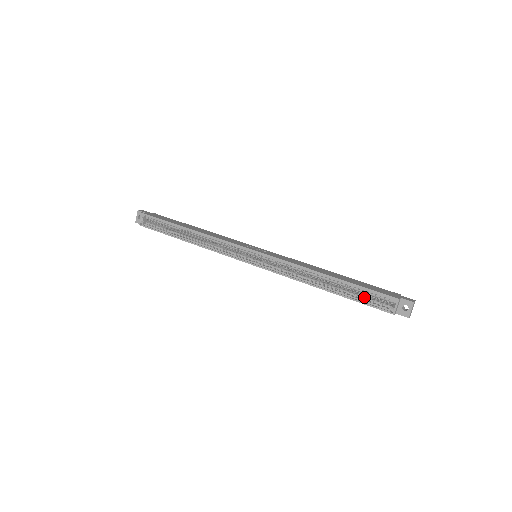
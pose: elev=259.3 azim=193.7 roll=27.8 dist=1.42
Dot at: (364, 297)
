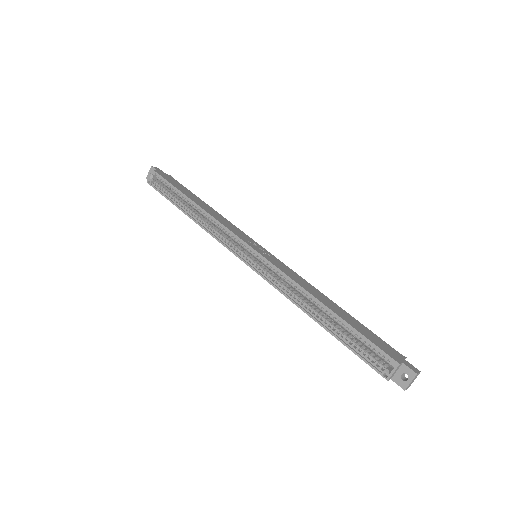
Dot at: (359, 346)
